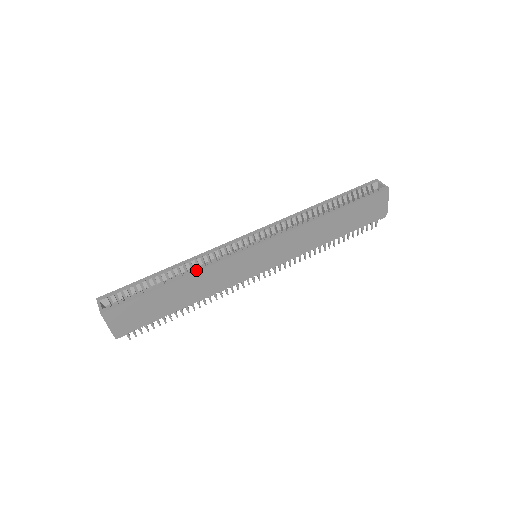
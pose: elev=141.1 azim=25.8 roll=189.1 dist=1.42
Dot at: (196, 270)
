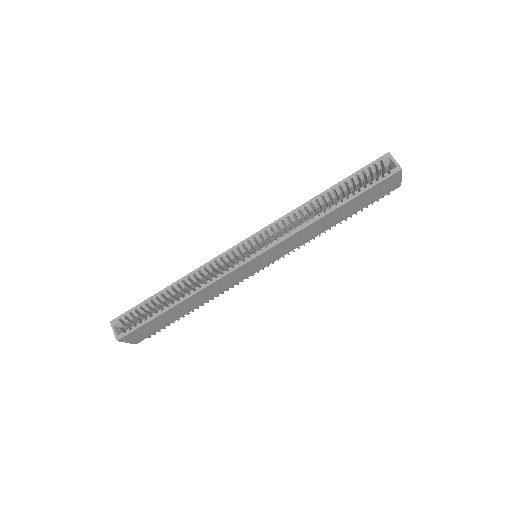
Dot at: (196, 290)
